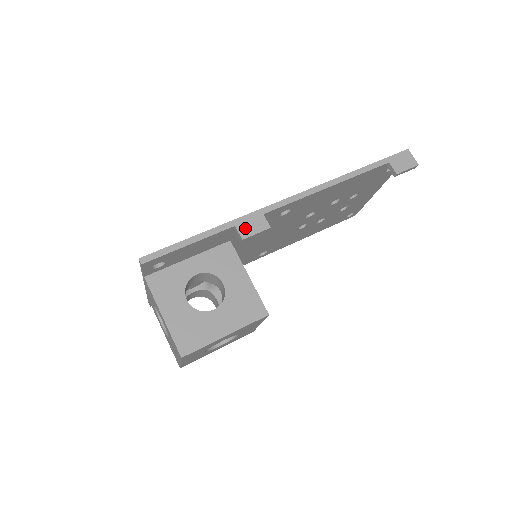
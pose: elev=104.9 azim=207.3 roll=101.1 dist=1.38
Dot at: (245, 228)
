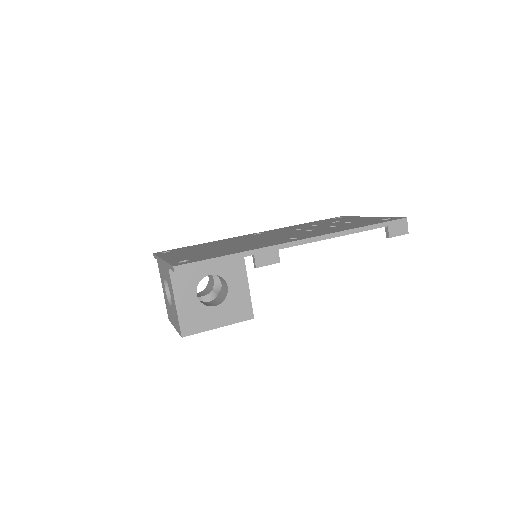
Dot at: (261, 258)
